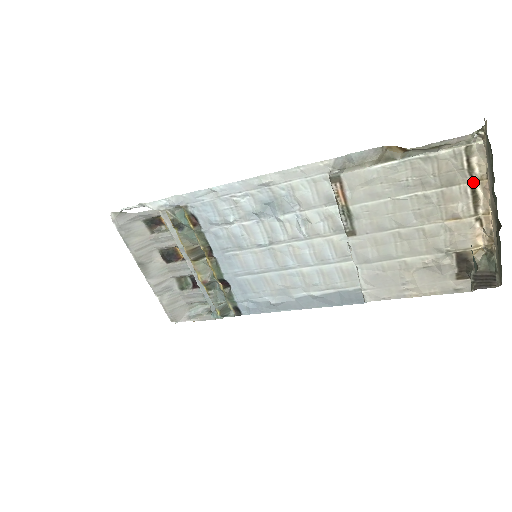
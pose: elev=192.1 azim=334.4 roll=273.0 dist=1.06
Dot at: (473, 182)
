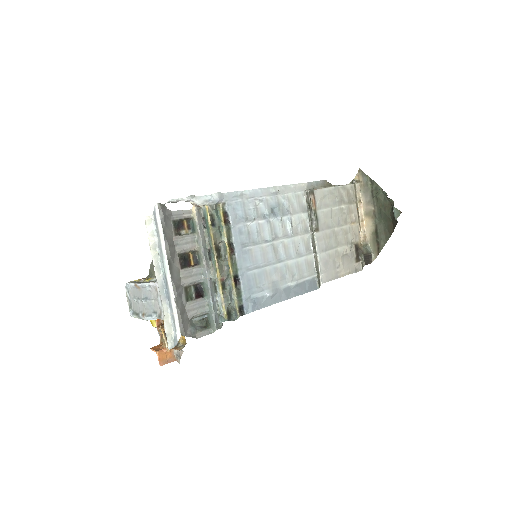
Dot at: (357, 203)
